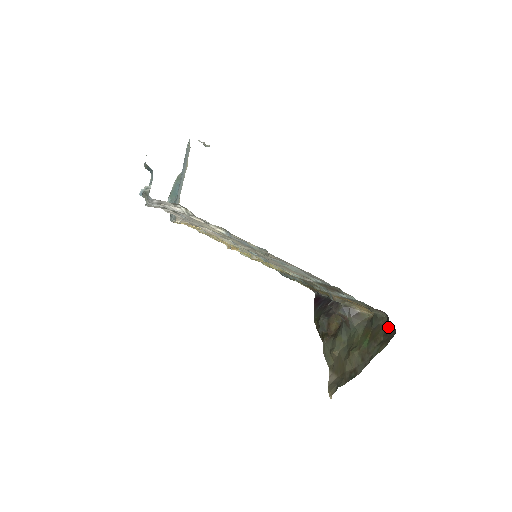
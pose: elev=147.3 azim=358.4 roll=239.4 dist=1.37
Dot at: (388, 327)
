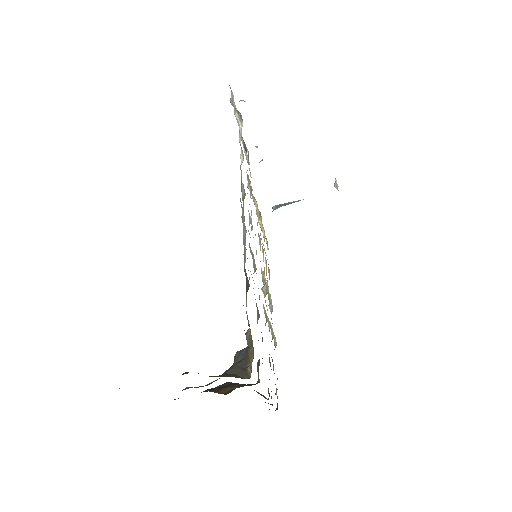
Dot at: occluded
